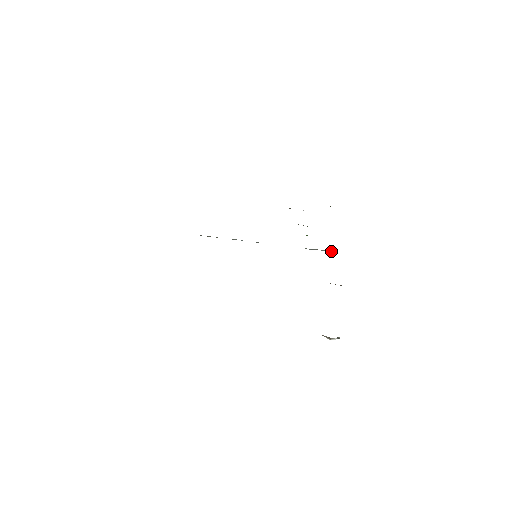
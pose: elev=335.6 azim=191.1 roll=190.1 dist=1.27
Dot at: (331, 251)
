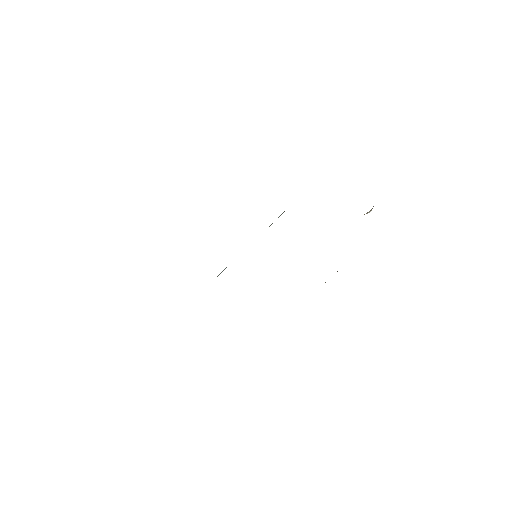
Dot at: occluded
